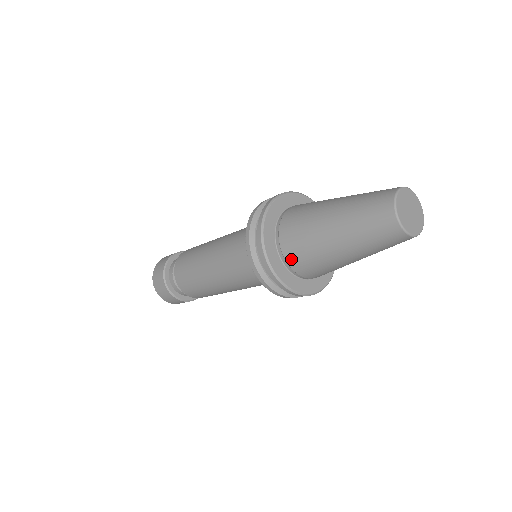
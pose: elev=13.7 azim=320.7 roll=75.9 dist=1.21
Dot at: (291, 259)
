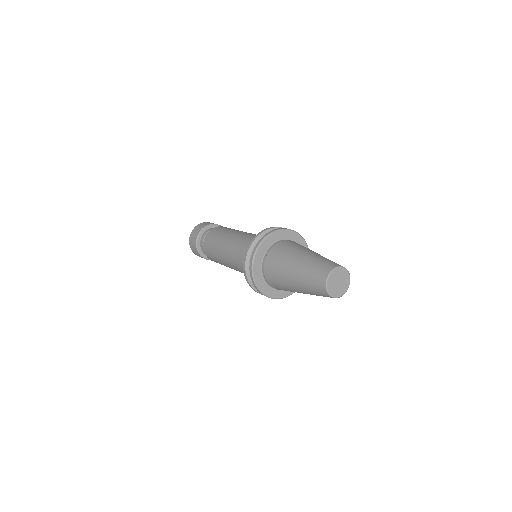
Dot at: (267, 273)
